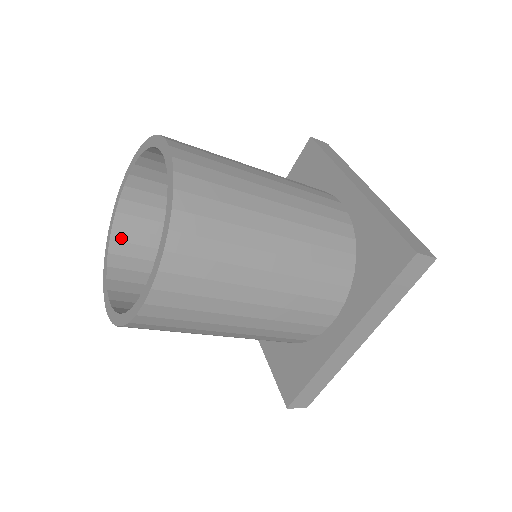
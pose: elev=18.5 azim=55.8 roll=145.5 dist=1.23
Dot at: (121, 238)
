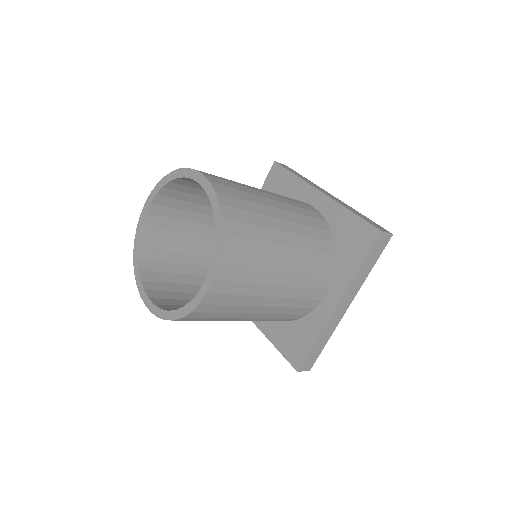
Dot at: (146, 257)
